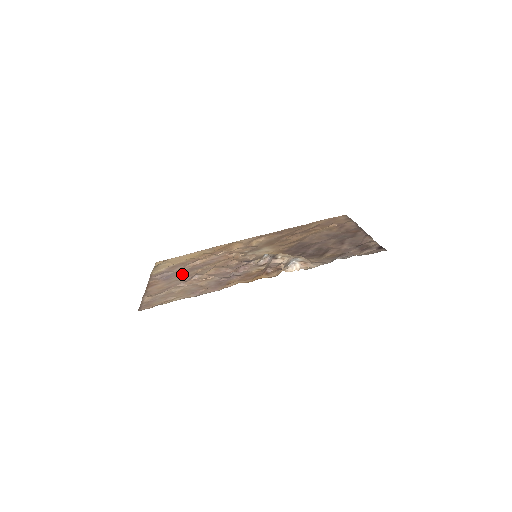
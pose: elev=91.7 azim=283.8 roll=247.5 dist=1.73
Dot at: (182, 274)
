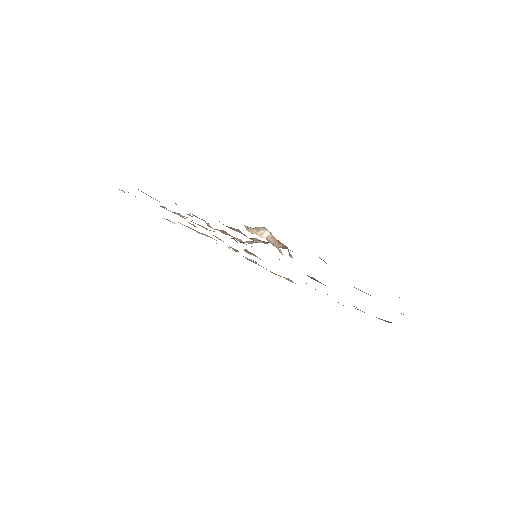
Dot at: occluded
